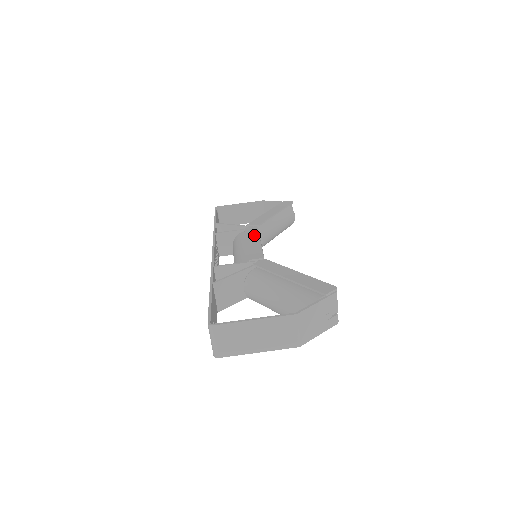
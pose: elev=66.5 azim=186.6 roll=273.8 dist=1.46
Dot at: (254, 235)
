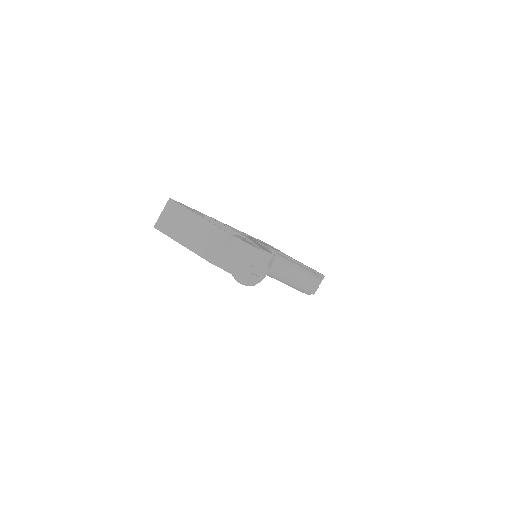
Dot at: occluded
